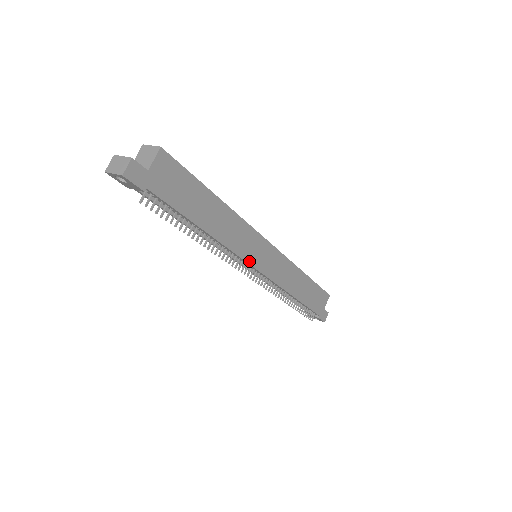
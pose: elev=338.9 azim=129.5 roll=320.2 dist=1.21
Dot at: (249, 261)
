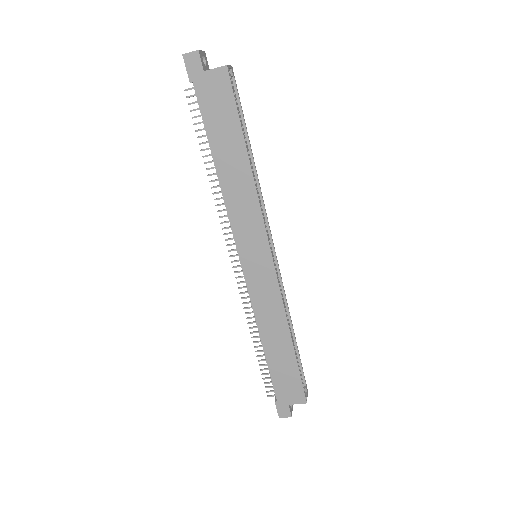
Dot at: (238, 243)
